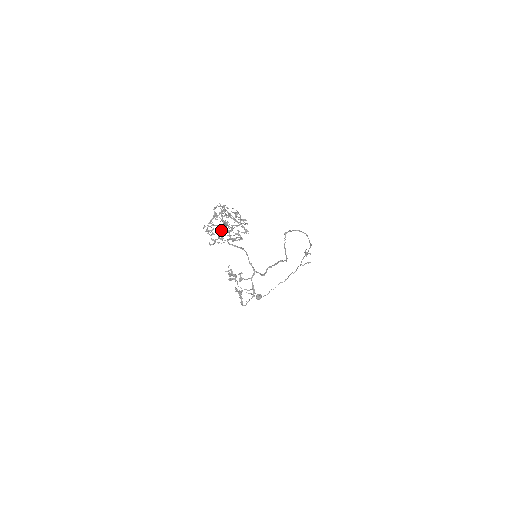
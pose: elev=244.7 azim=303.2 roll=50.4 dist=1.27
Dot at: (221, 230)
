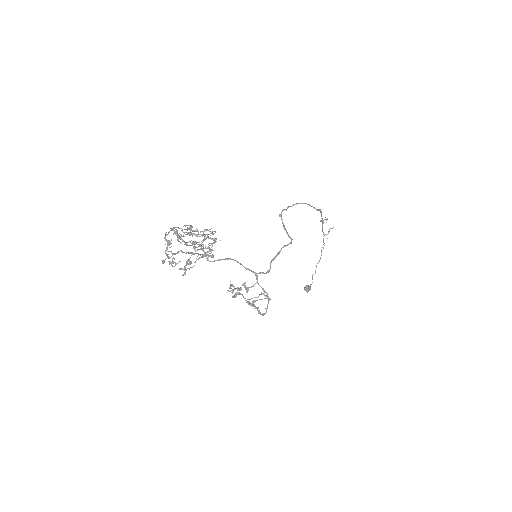
Dot at: (190, 253)
